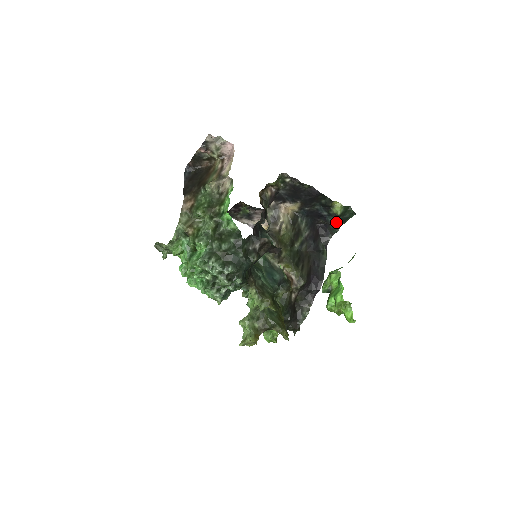
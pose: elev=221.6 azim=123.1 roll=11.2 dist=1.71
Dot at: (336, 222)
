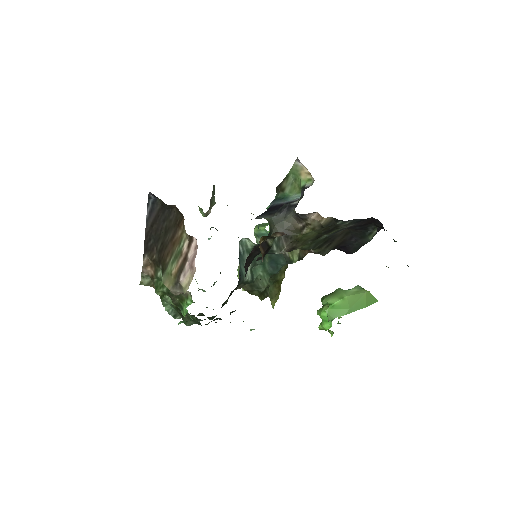
Dot at: occluded
